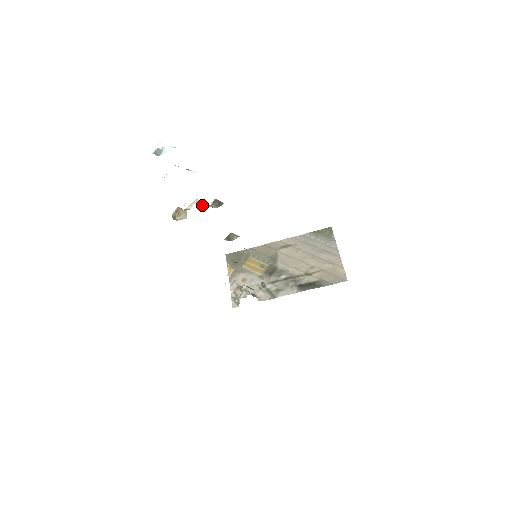
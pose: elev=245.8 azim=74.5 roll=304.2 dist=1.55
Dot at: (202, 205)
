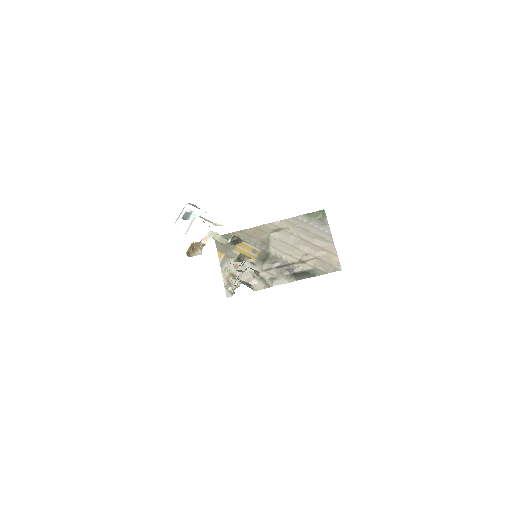
Dot at: (218, 240)
